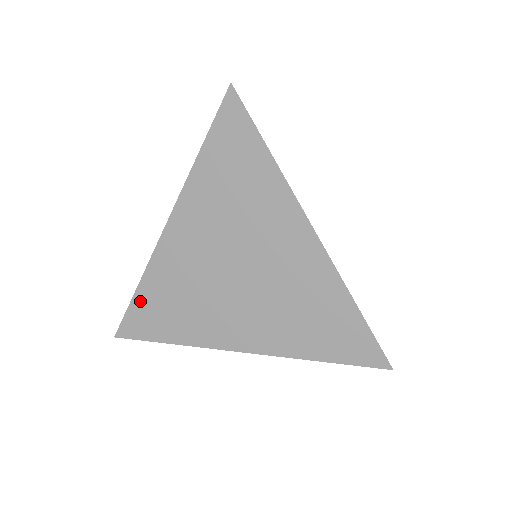
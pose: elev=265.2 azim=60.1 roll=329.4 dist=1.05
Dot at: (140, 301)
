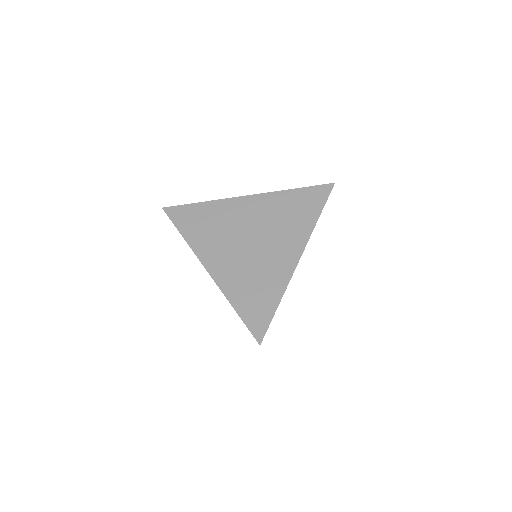
Dot at: (195, 208)
